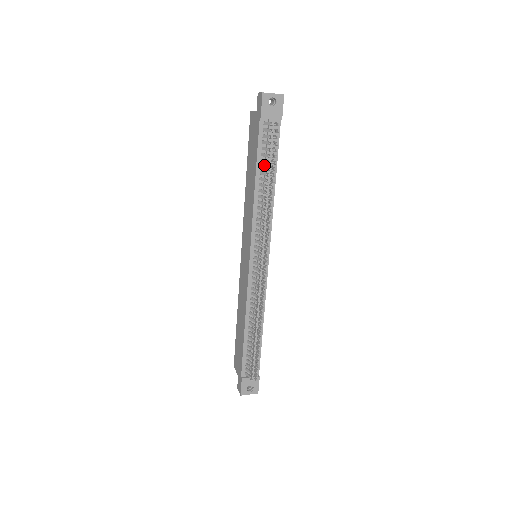
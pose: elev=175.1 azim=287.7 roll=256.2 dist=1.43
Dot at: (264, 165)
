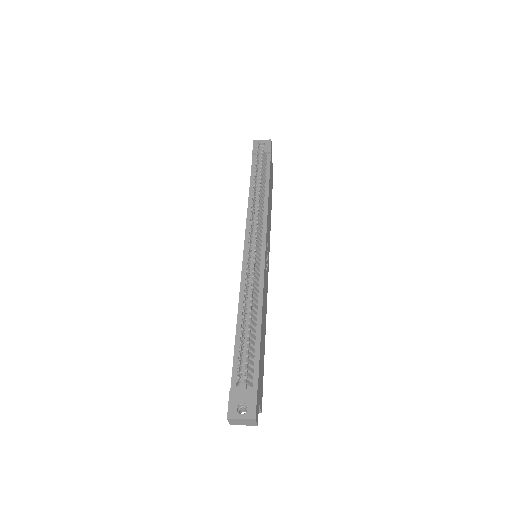
Dot at: (257, 180)
